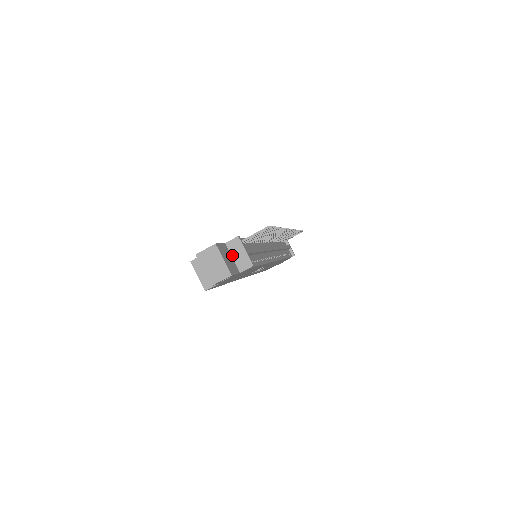
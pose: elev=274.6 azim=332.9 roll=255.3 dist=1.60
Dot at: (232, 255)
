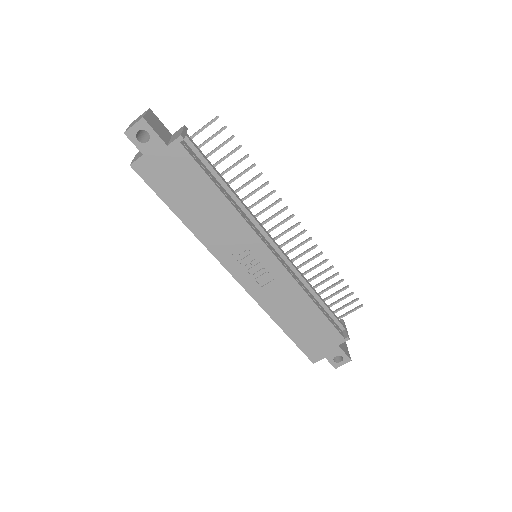
Dot at: (171, 138)
